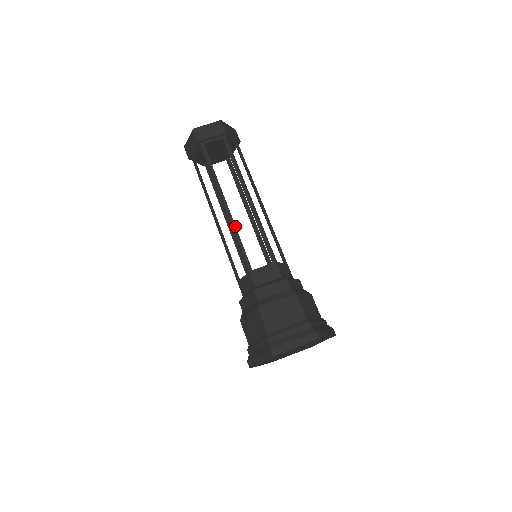
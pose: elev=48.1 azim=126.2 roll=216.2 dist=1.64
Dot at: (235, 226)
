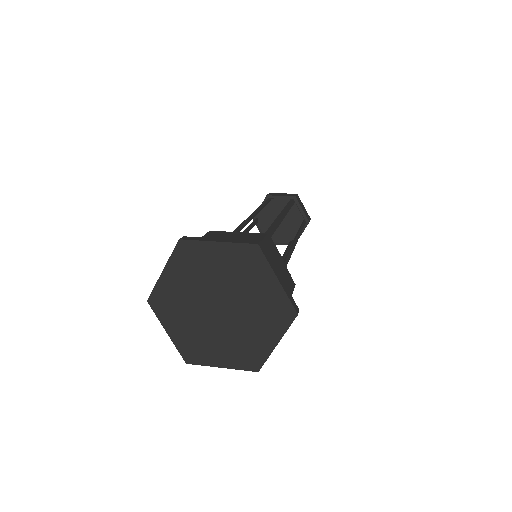
Dot at: (250, 218)
